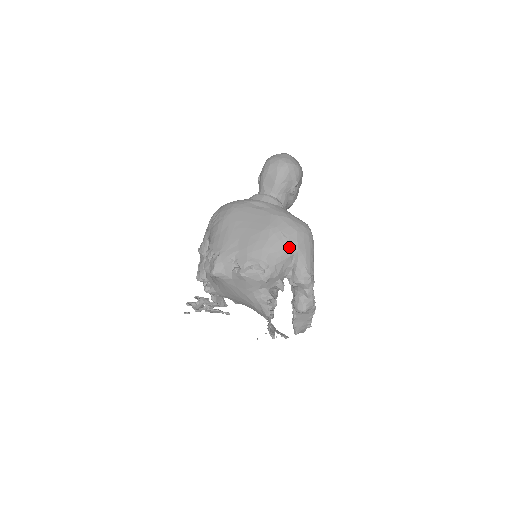
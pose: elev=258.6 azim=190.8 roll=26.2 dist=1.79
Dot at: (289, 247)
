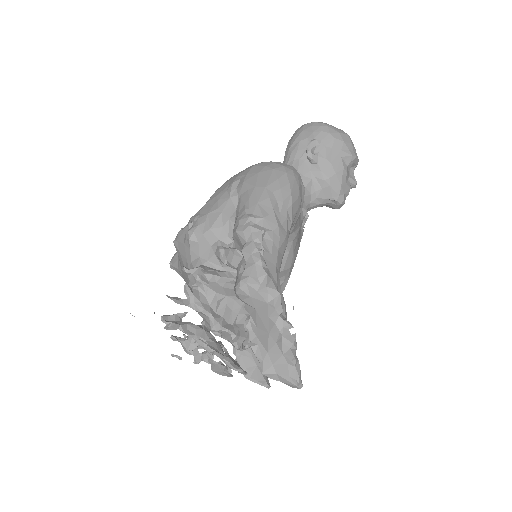
Dot at: (231, 185)
